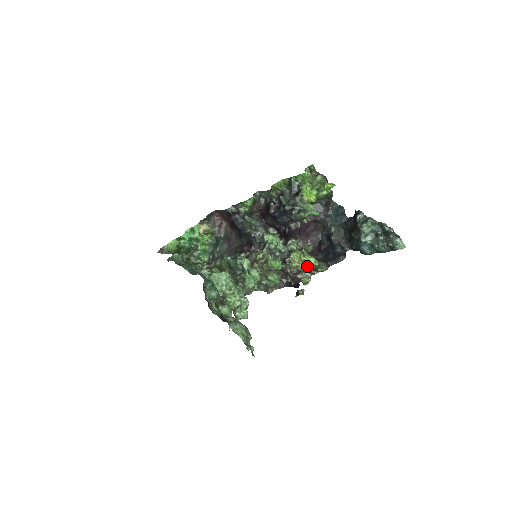
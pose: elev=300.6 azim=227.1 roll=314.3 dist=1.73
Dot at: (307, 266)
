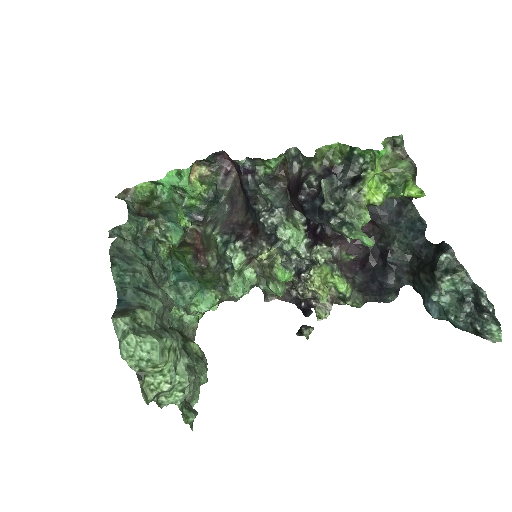
Dot at: (333, 288)
